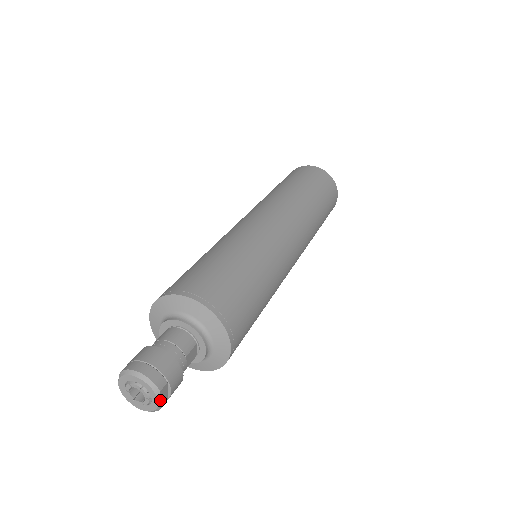
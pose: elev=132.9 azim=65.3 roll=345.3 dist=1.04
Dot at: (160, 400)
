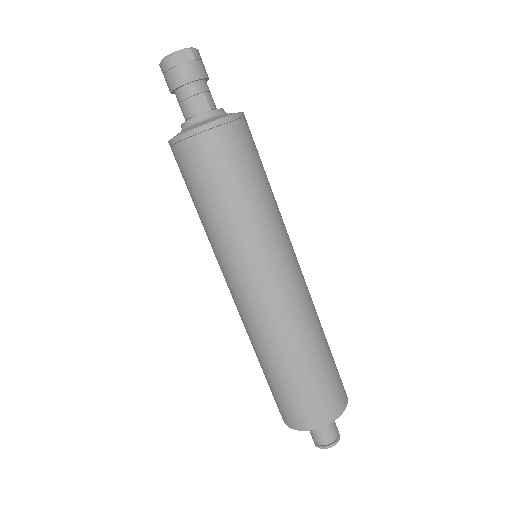
Dot at: (181, 53)
